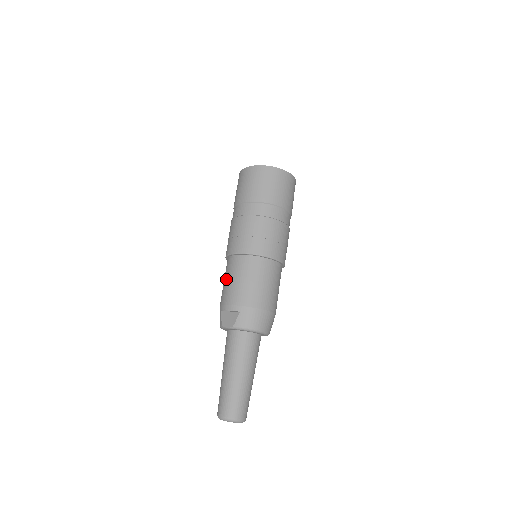
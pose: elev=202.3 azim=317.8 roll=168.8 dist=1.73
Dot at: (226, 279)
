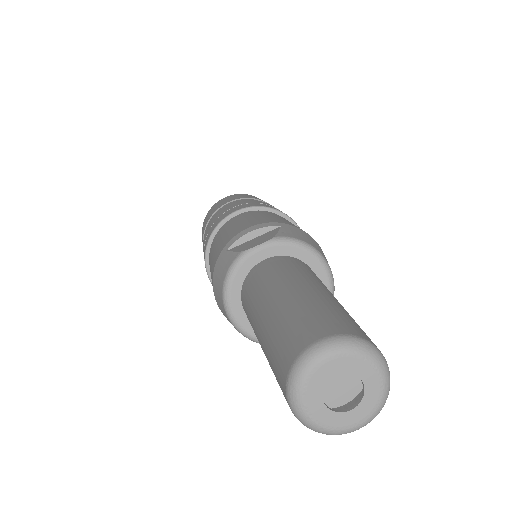
Dot at: (227, 229)
